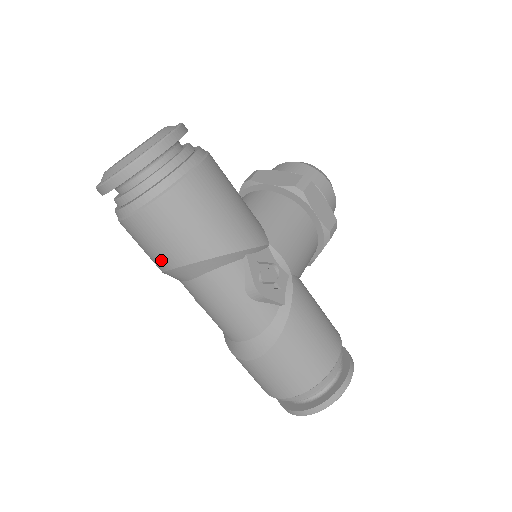
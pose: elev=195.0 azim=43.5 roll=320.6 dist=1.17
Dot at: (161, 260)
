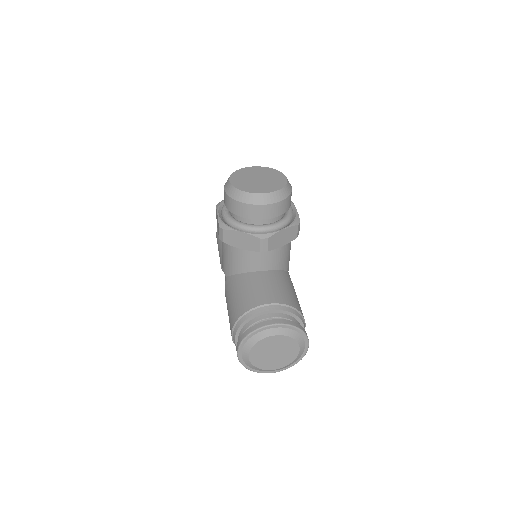
Dot at: occluded
